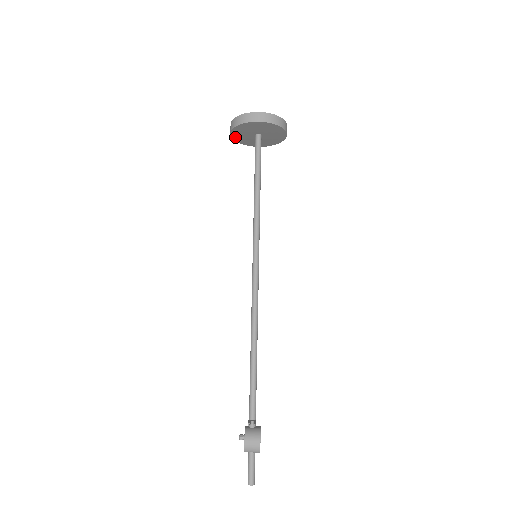
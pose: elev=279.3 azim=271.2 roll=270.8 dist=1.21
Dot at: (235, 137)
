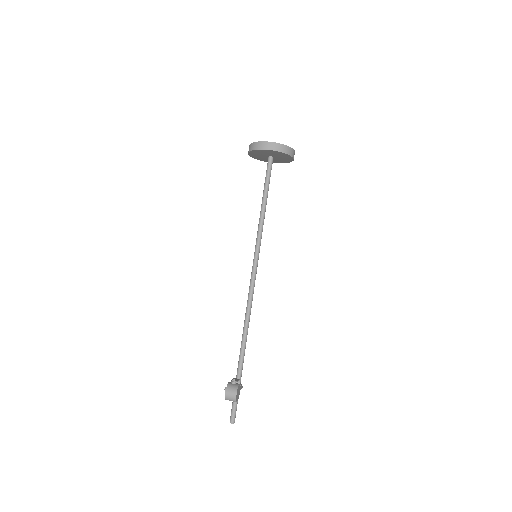
Dot at: (253, 156)
